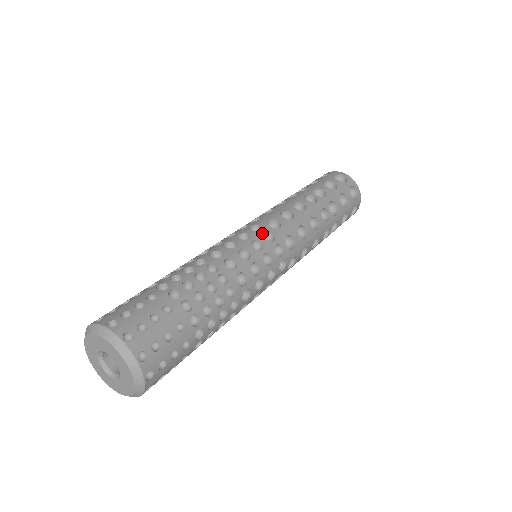
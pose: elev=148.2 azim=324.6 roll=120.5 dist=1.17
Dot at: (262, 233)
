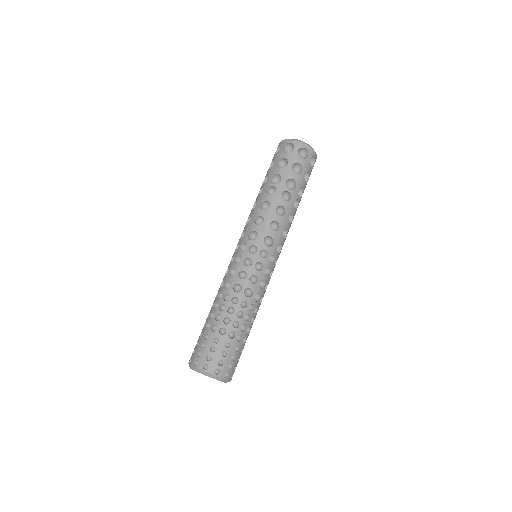
Dot at: occluded
